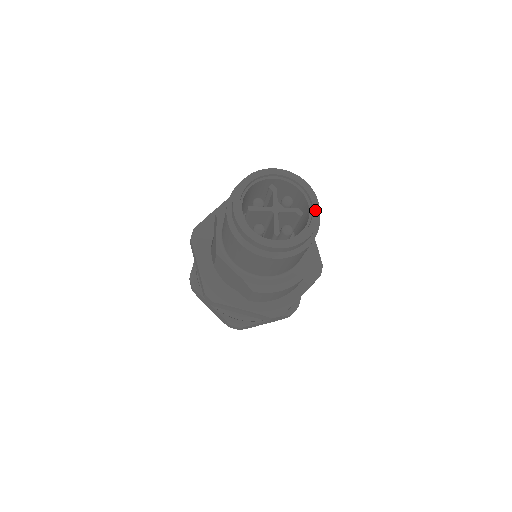
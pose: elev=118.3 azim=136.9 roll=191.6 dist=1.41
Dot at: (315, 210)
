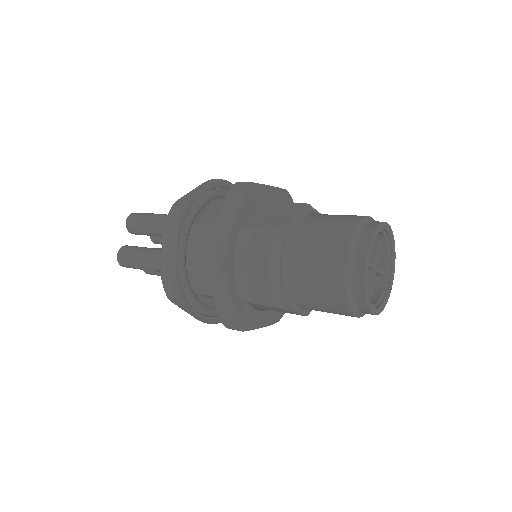
Dot at: (388, 230)
